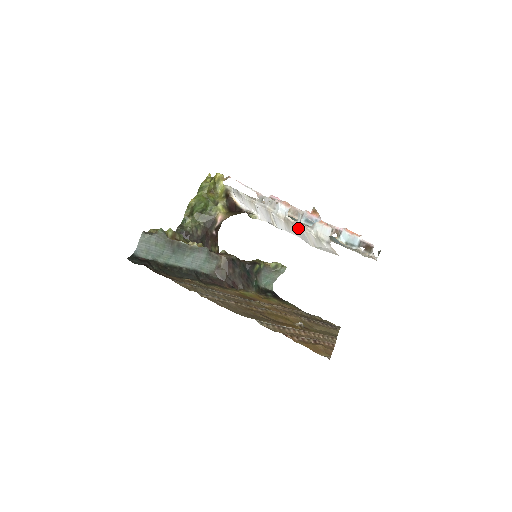
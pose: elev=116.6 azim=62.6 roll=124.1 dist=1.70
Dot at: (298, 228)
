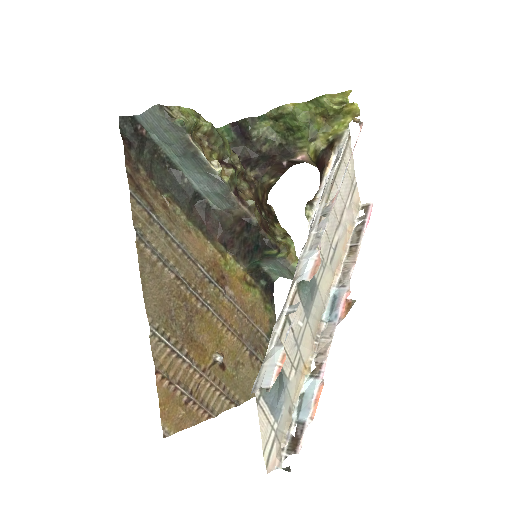
Dot at: (281, 313)
